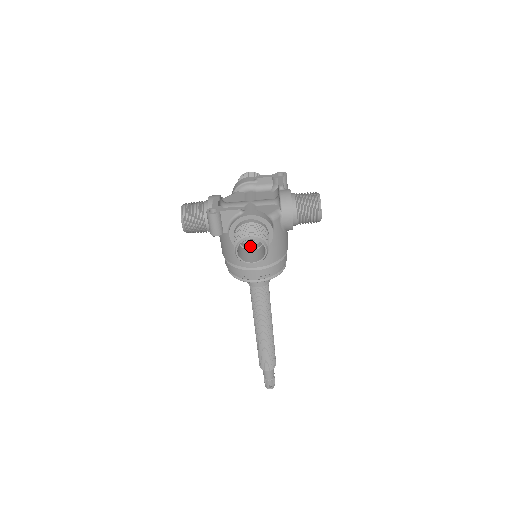
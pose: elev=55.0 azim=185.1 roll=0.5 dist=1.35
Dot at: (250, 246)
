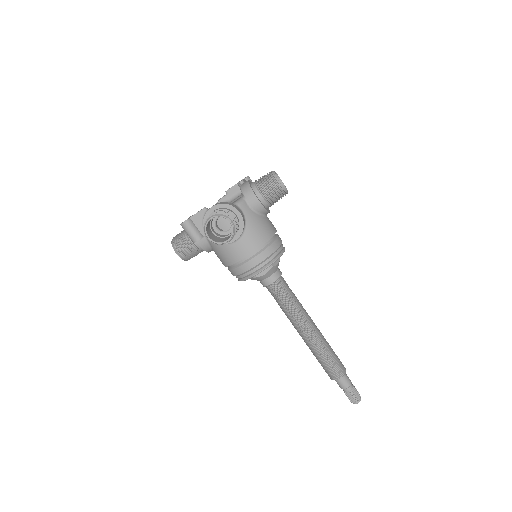
Dot at: (227, 235)
